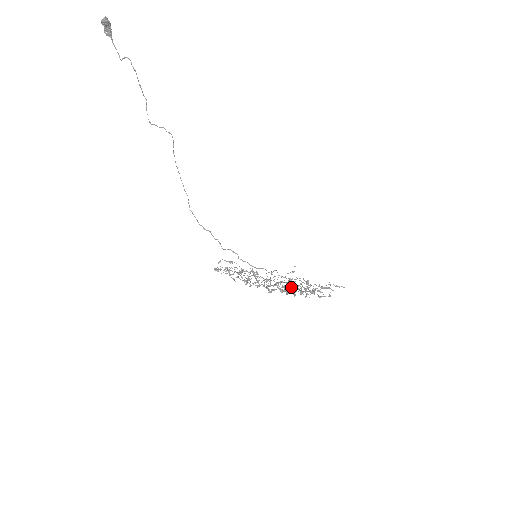
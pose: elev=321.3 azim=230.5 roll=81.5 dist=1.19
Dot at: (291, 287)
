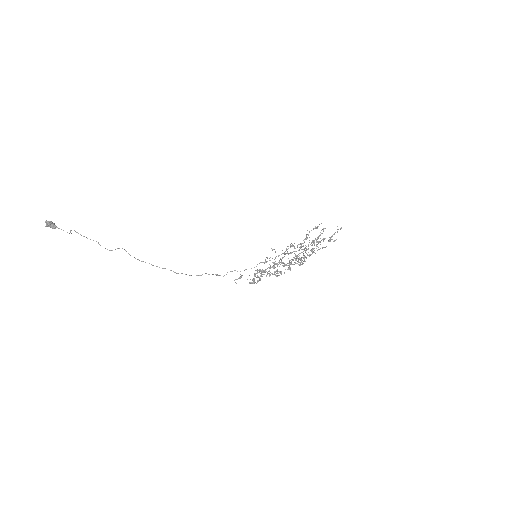
Dot at: (299, 253)
